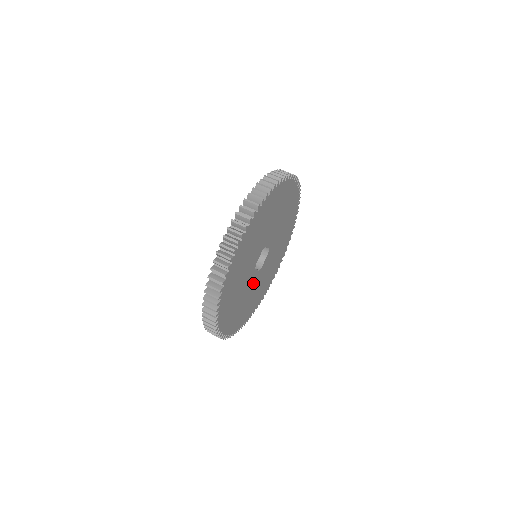
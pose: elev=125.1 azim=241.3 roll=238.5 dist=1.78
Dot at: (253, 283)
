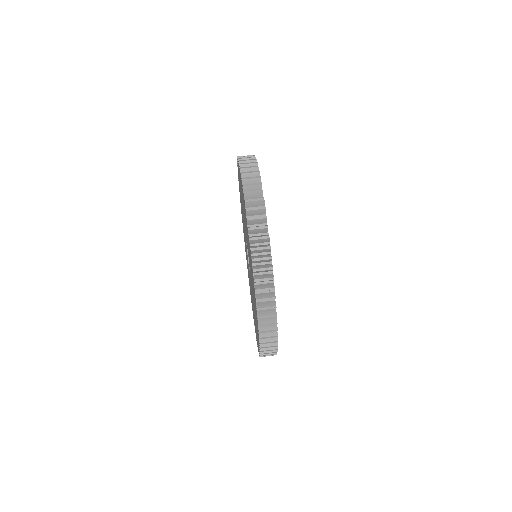
Dot at: occluded
